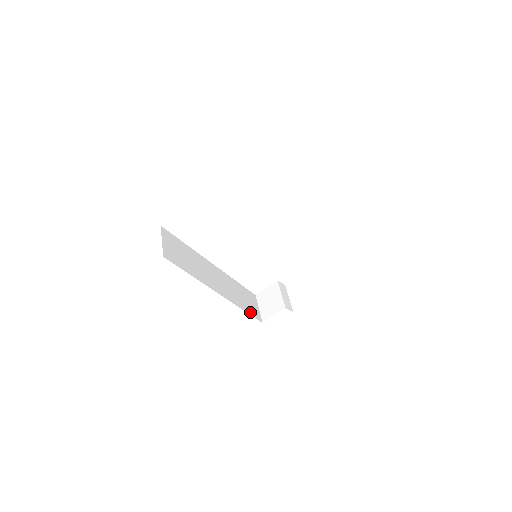
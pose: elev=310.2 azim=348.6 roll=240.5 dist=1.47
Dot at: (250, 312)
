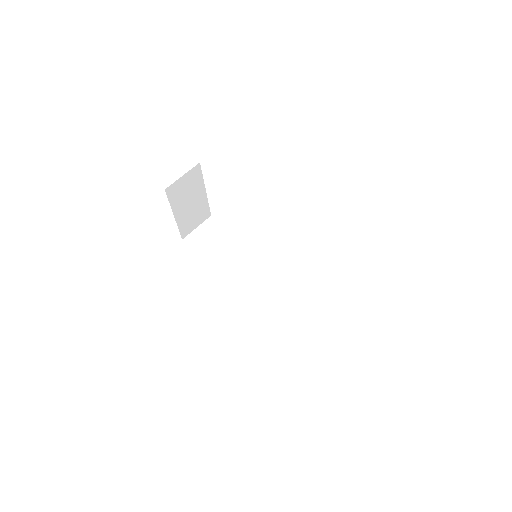
Dot at: (290, 333)
